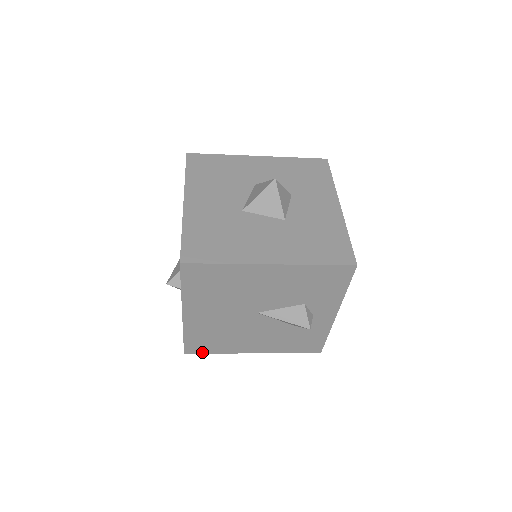
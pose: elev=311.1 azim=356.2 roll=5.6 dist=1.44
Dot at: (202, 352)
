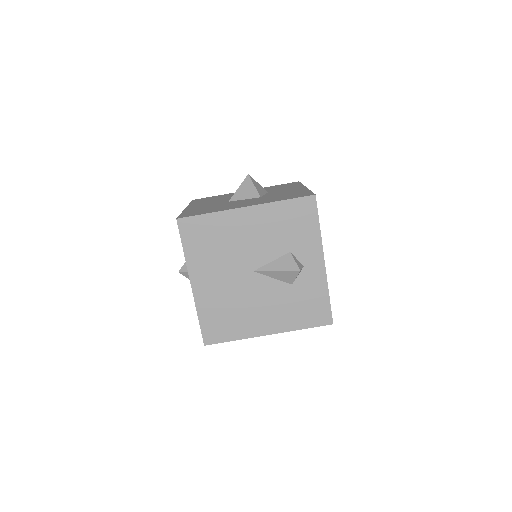
Dot at: (220, 340)
